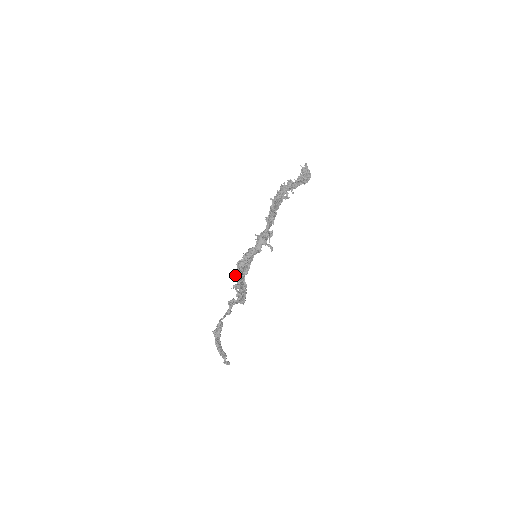
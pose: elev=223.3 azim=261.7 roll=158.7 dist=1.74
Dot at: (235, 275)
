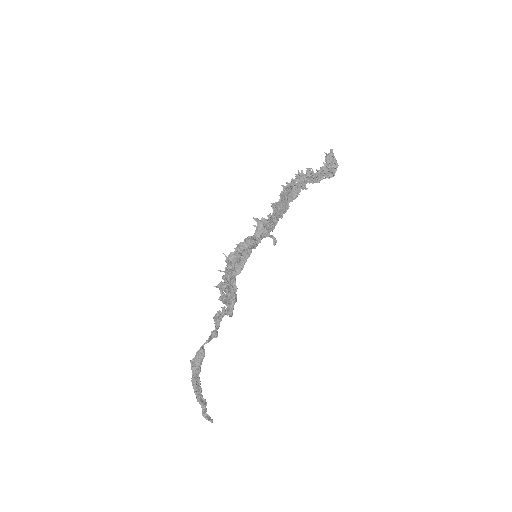
Dot at: occluded
